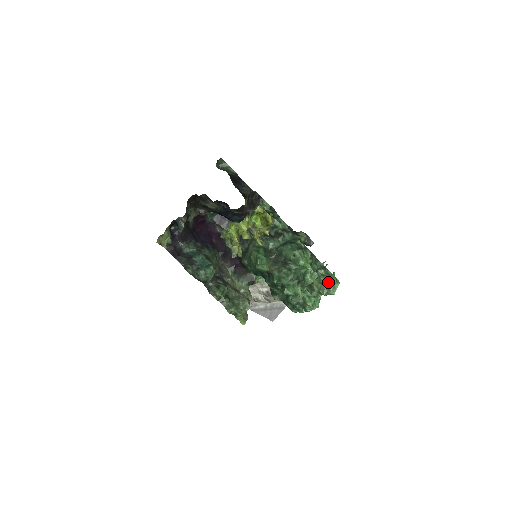
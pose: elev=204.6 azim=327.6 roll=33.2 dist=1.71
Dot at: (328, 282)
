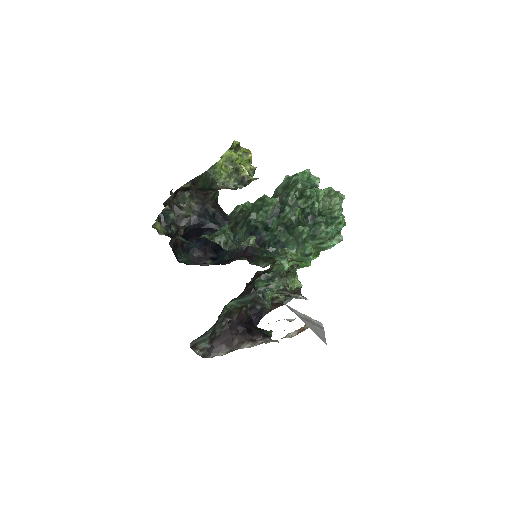
Dot at: (331, 189)
